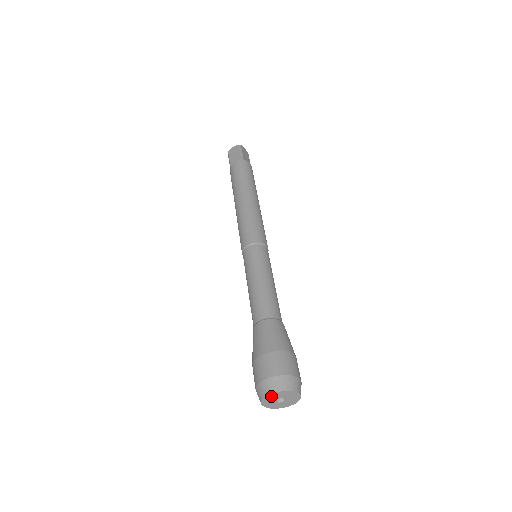
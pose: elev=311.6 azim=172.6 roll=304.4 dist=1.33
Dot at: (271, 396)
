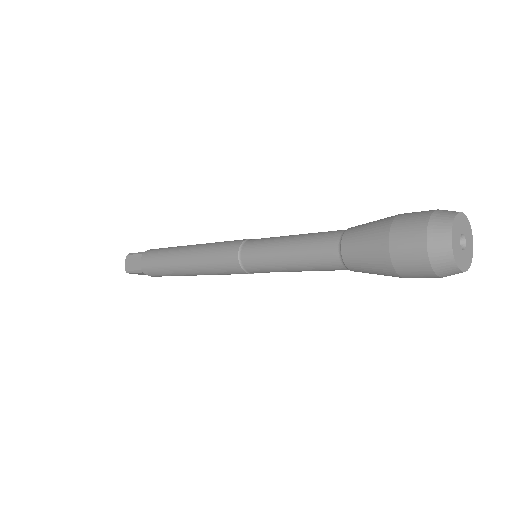
Dot at: (461, 219)
